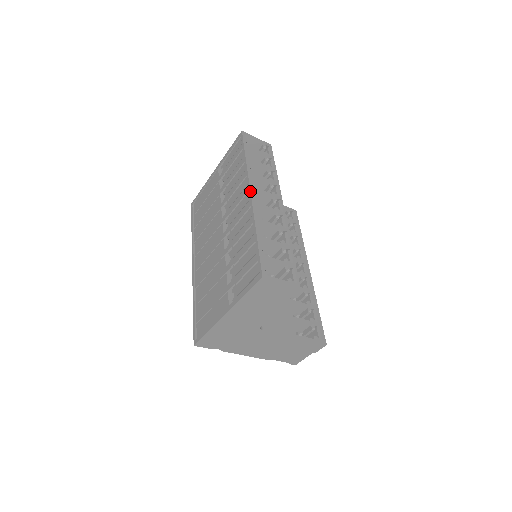
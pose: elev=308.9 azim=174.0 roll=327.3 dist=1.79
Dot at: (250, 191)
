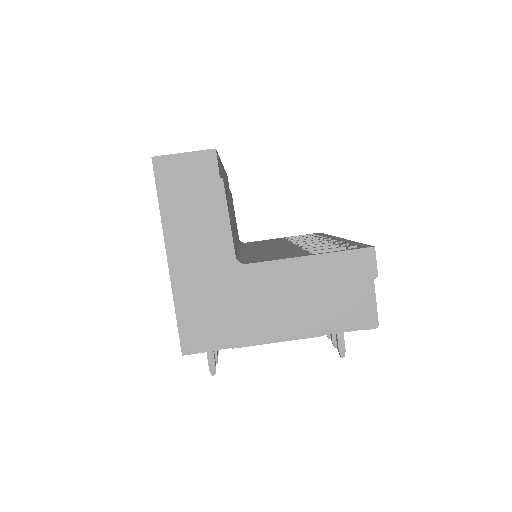
Dot at: occluded
